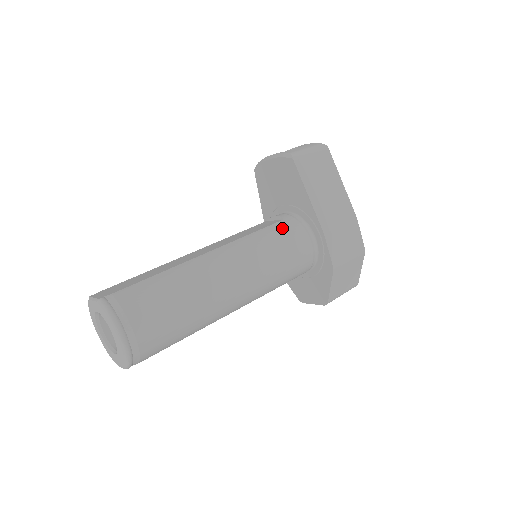
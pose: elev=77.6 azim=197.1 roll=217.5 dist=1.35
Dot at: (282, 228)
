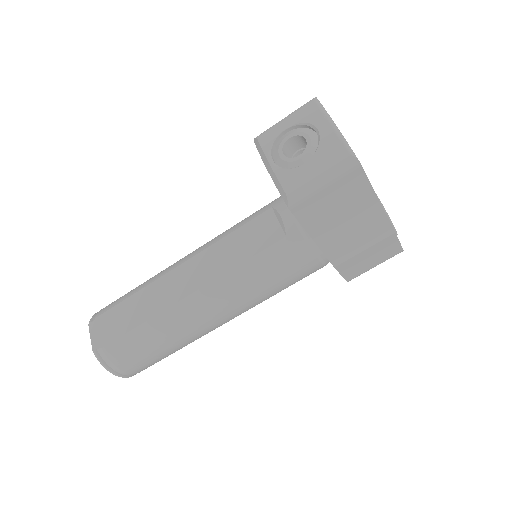
Dot at: (280, 255)
